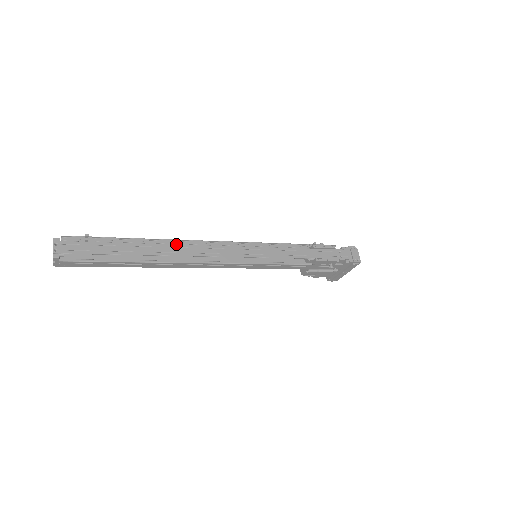
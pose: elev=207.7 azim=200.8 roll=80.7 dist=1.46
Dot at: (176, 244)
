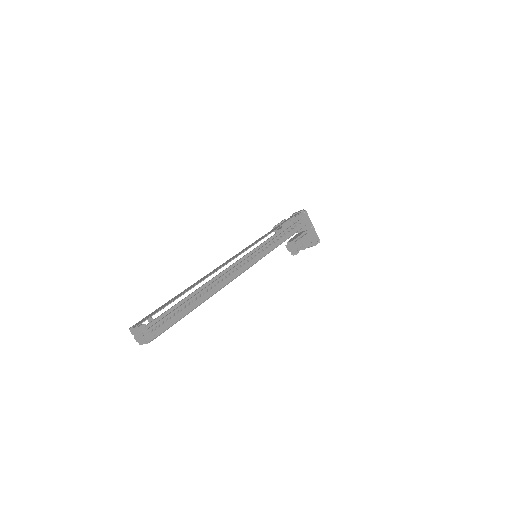
Dot at: (203, 277)
